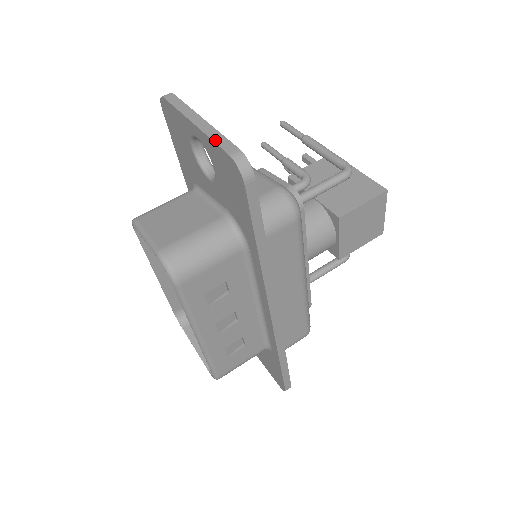
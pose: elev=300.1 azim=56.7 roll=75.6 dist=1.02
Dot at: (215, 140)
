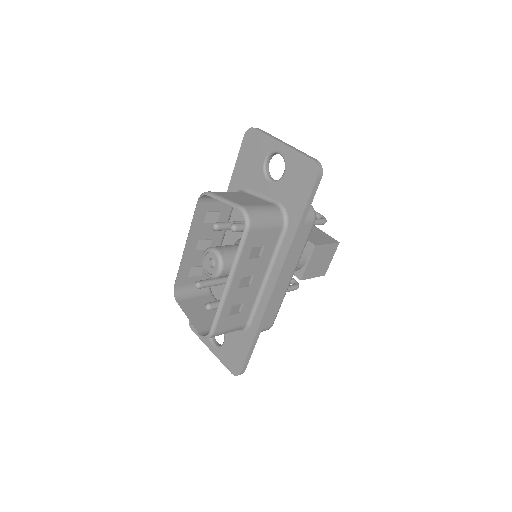
Dot at: (301, 152)
